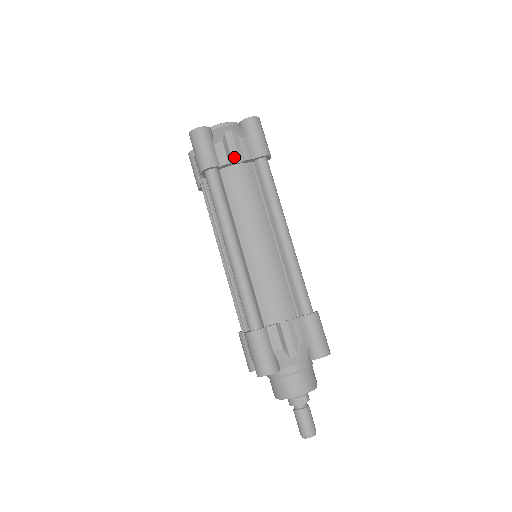
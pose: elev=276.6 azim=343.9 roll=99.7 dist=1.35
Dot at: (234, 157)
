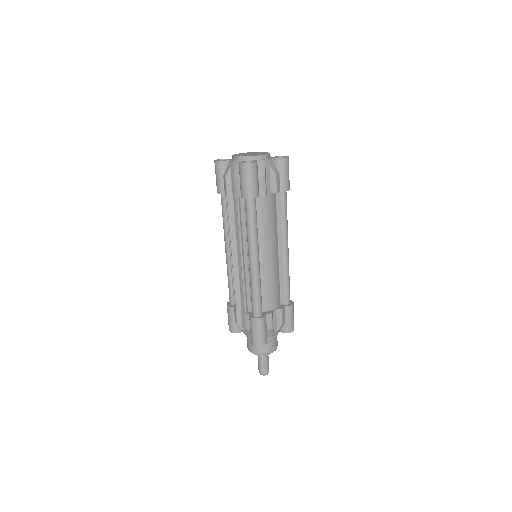
Dot at: (268, 188)
